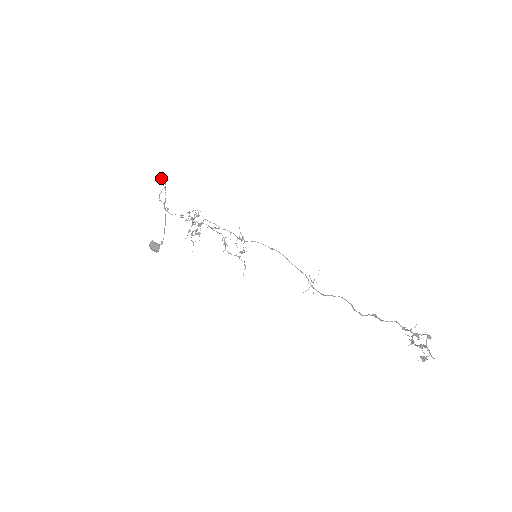
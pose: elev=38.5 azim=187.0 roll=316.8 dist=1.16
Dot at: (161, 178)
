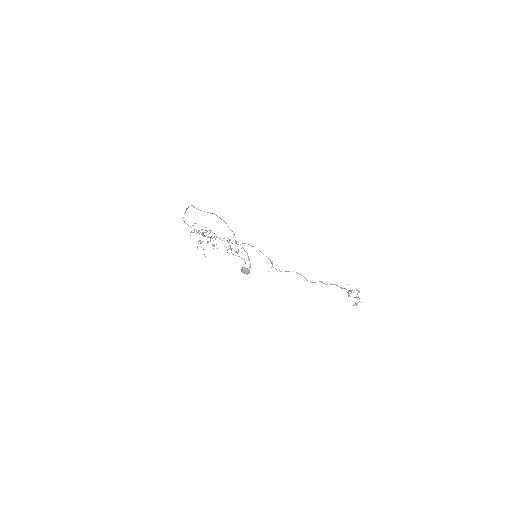
Dot at: (188, 207)
